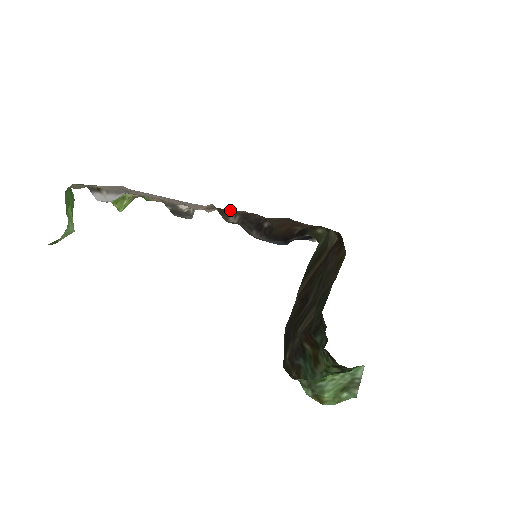
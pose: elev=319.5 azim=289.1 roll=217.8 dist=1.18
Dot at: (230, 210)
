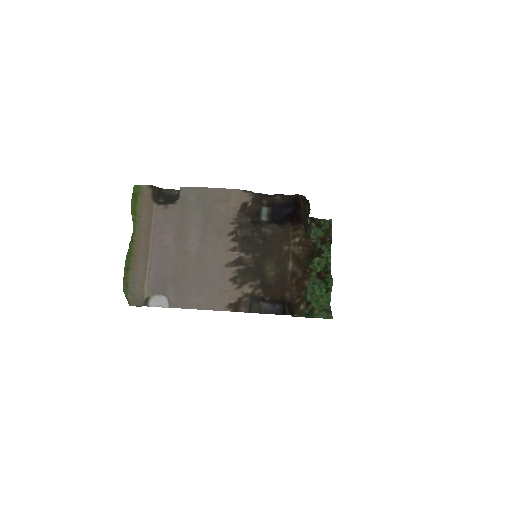
Dot at: (241, 296)
